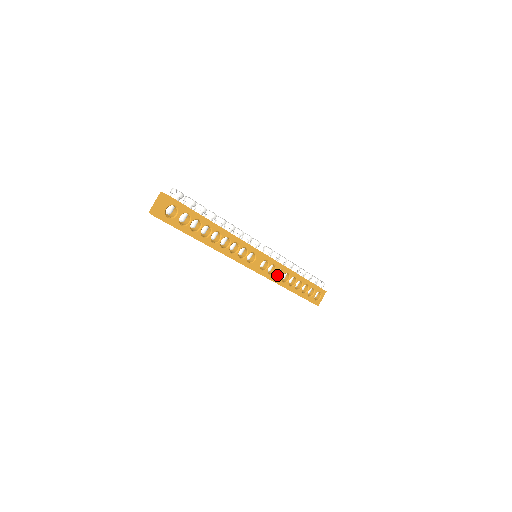
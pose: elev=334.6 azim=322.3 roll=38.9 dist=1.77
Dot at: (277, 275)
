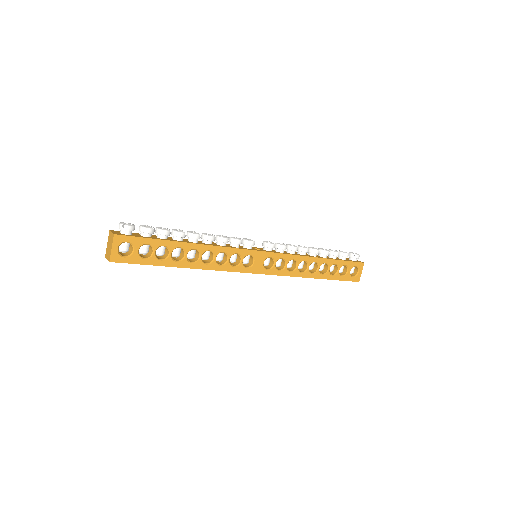
Dot at: (292, 267)
